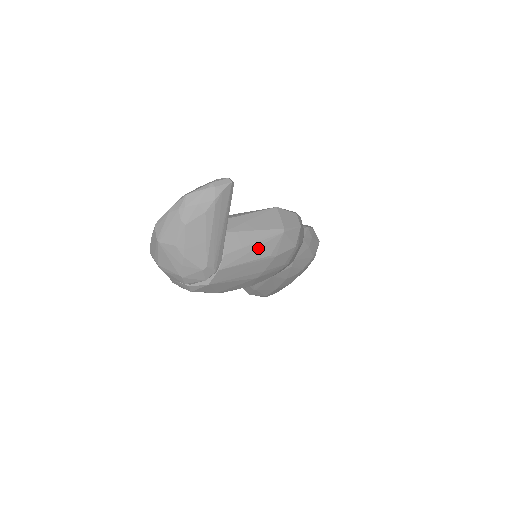
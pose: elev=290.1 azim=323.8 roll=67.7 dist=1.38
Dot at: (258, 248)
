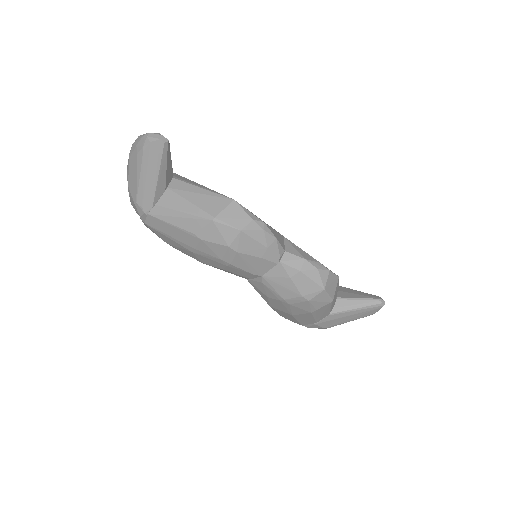
Dot at: (185, 219)
